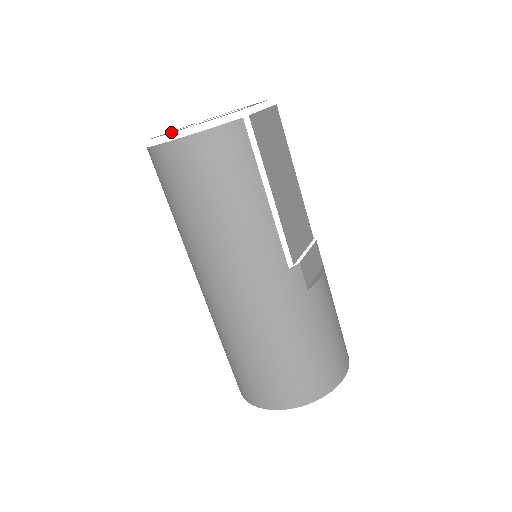
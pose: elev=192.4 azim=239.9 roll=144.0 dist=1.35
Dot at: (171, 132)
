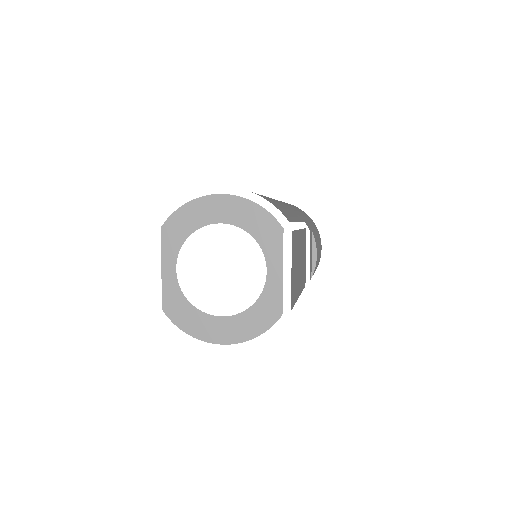
Dot at: (204, 330)
